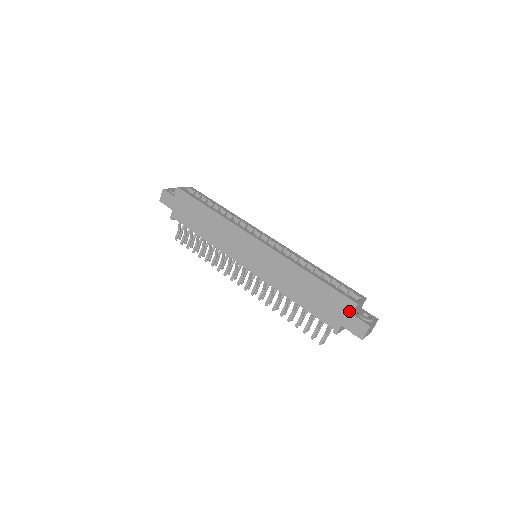
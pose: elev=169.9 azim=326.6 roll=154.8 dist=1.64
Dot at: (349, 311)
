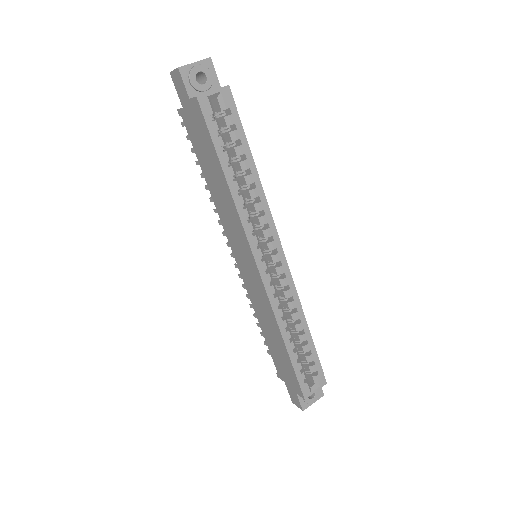
Dot at: (296, 391)
